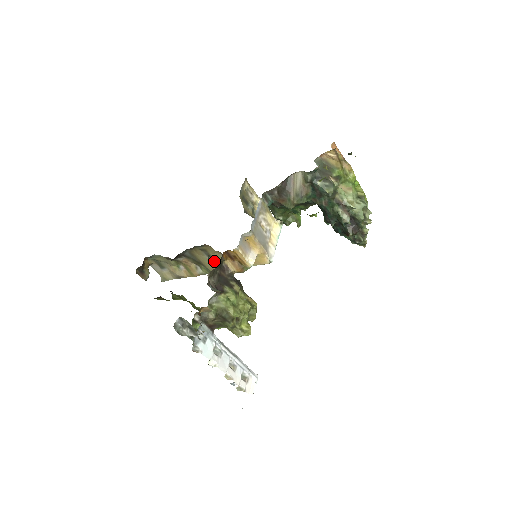
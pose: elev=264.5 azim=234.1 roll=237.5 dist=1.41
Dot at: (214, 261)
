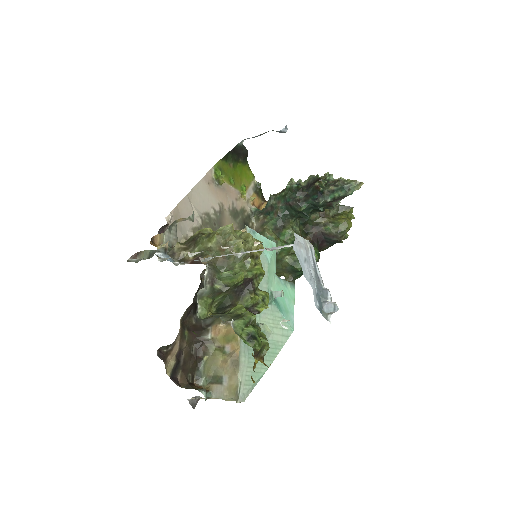
Dot at: occluded
